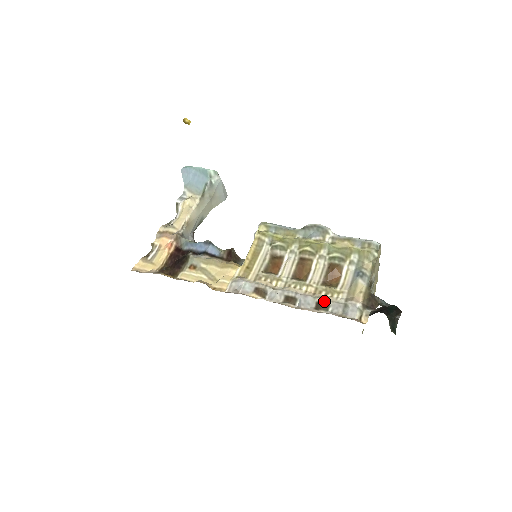
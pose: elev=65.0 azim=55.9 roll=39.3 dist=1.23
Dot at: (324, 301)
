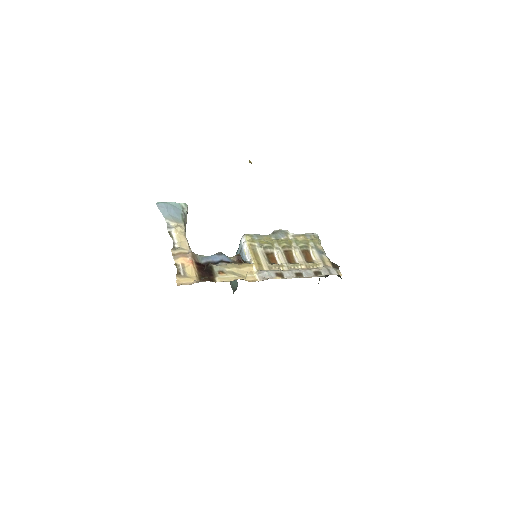
Dot at: (317, 270)
